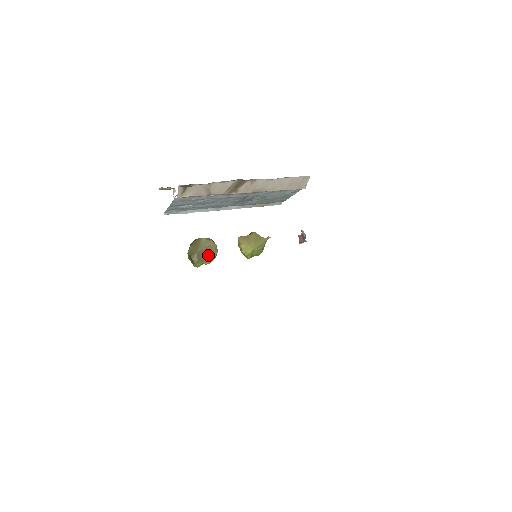
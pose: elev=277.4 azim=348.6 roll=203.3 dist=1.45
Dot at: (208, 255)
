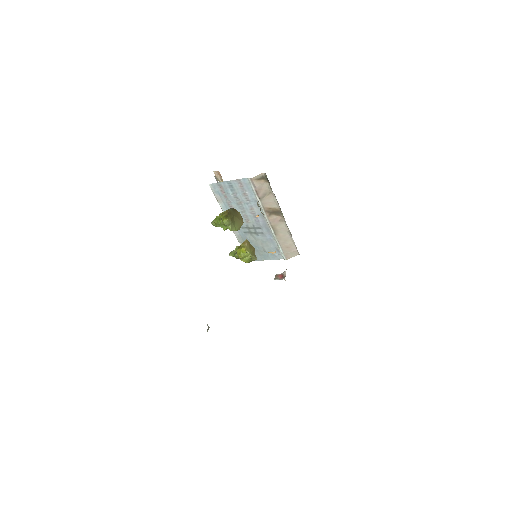
Dot at: (235, 224)
